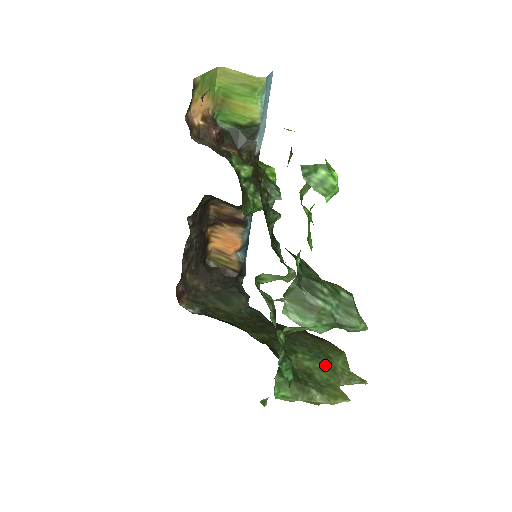
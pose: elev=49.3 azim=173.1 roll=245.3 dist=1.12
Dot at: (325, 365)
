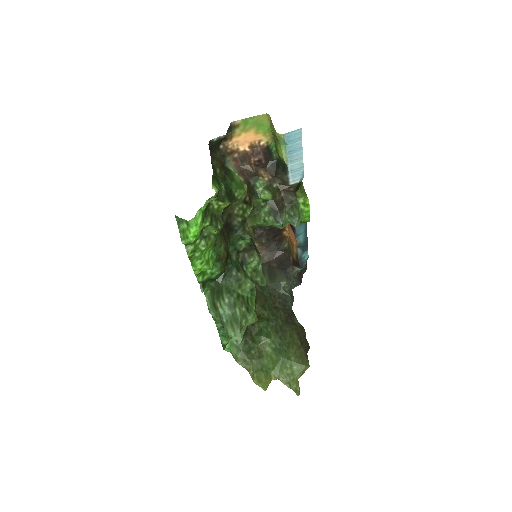
Dot at: (278, 360)
